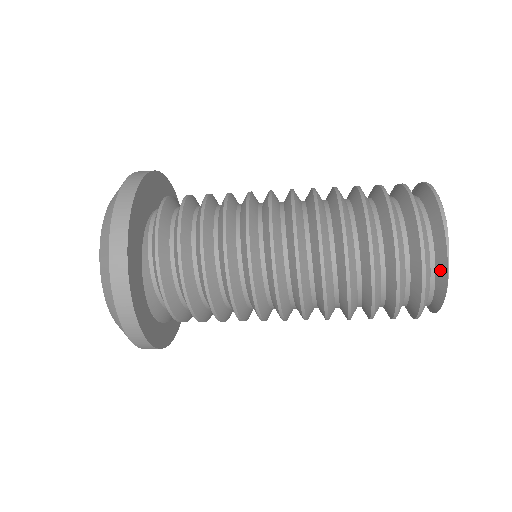
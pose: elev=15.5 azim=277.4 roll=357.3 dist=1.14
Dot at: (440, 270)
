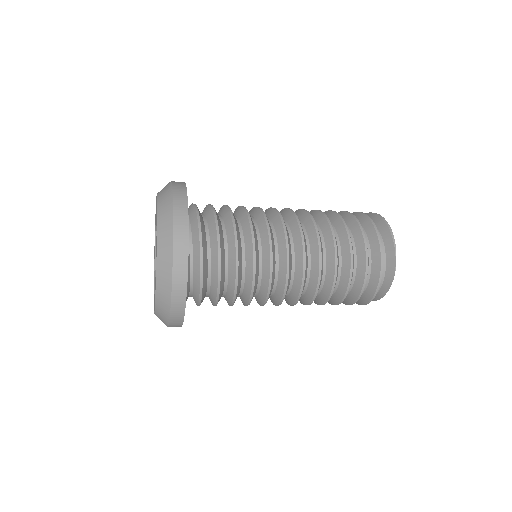
Dot at: (390, 263)
